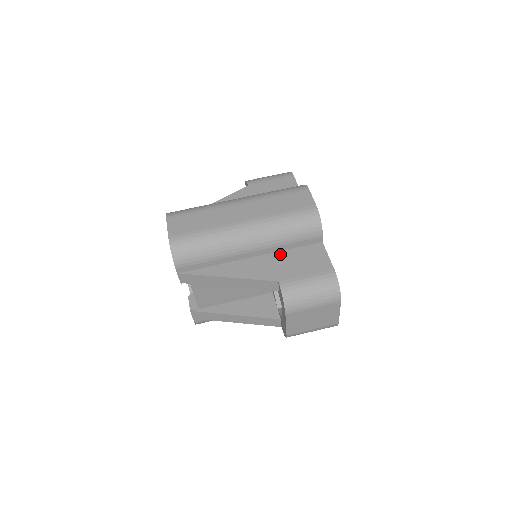
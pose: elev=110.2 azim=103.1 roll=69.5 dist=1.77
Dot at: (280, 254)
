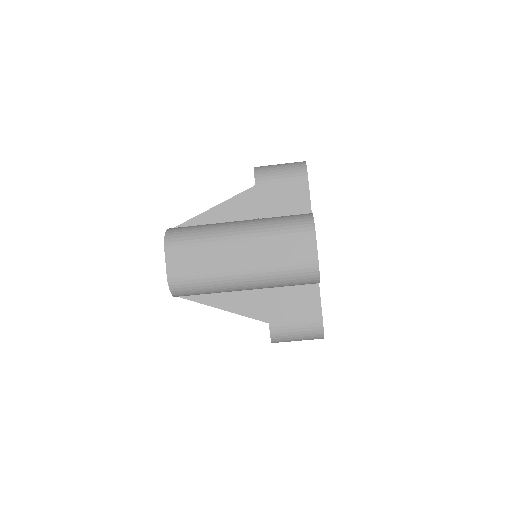
Dot at: (275, 291)
